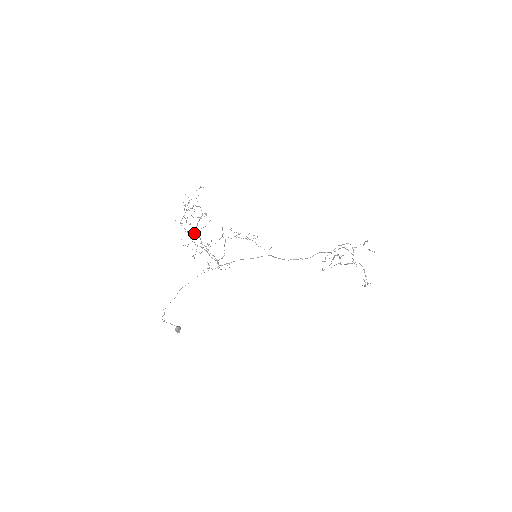
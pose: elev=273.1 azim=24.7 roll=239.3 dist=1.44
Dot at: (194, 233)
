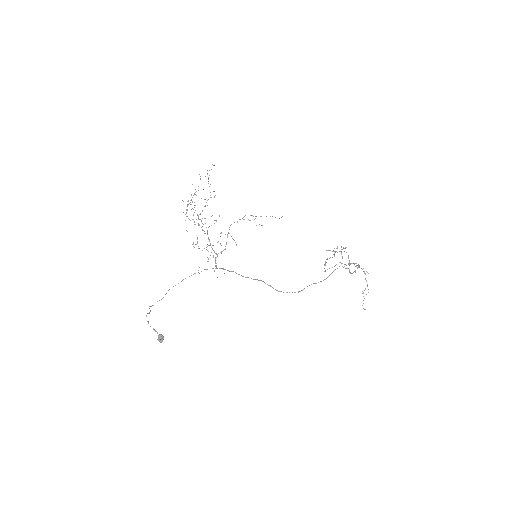
Dot at: occluded
